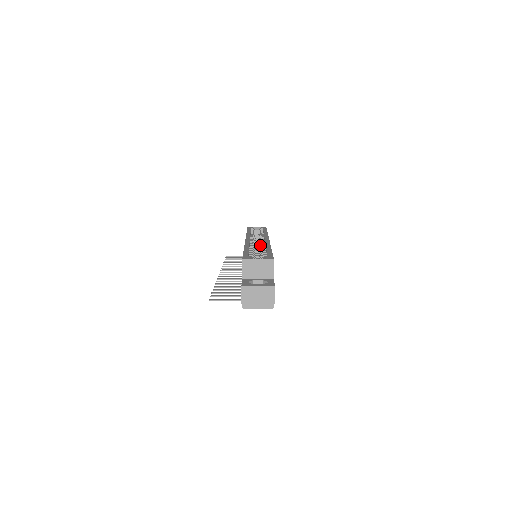
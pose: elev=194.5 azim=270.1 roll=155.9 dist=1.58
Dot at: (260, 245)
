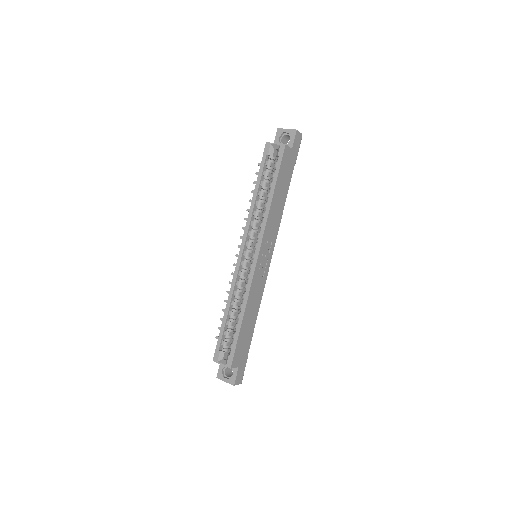
Dot at: (247, 277)
